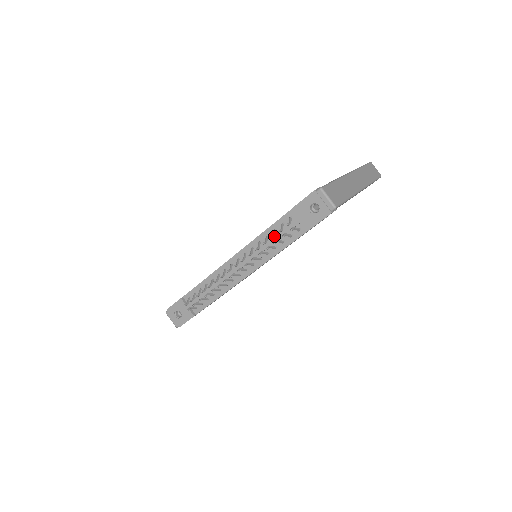
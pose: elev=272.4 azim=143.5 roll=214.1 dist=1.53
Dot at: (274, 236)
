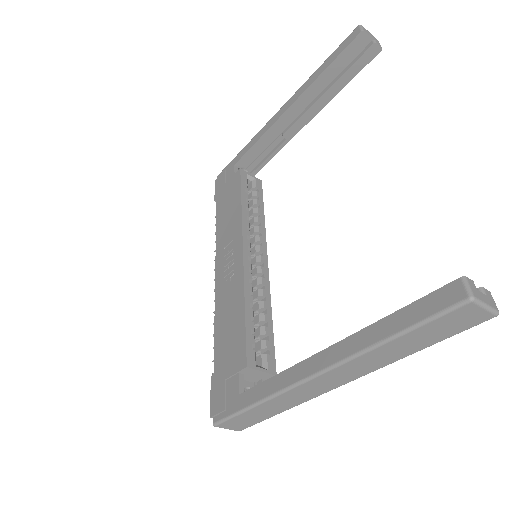
Dot at: occluded
